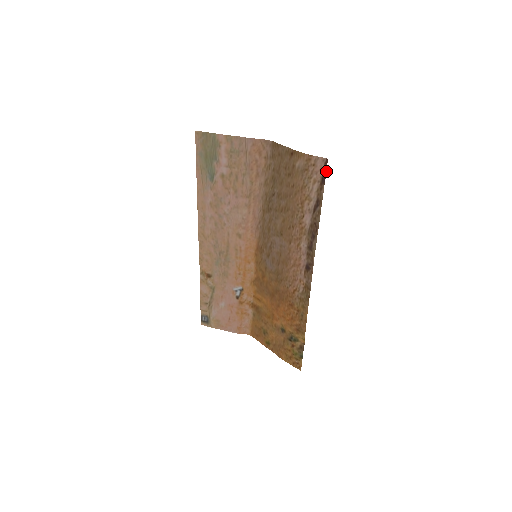
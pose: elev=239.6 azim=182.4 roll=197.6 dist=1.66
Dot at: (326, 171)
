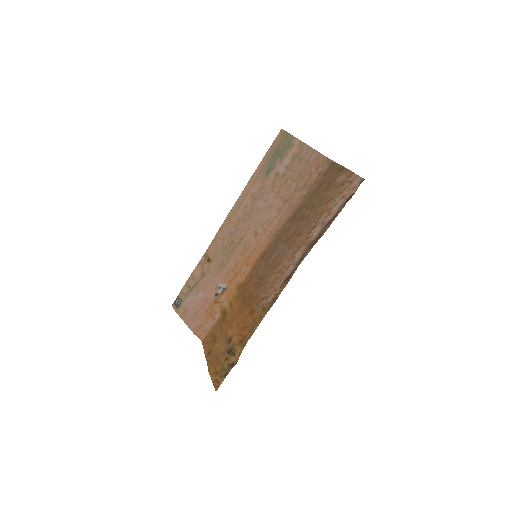
Dot at: occluded
